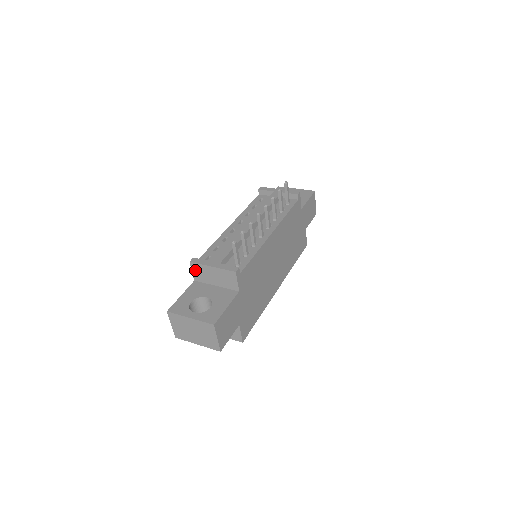
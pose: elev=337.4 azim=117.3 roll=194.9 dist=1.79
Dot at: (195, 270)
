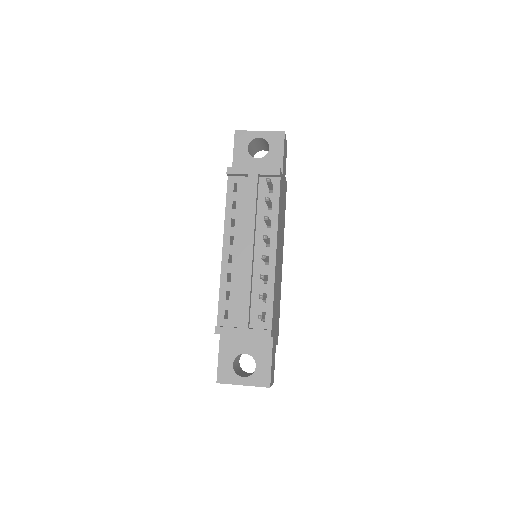
Dot at: occluded
